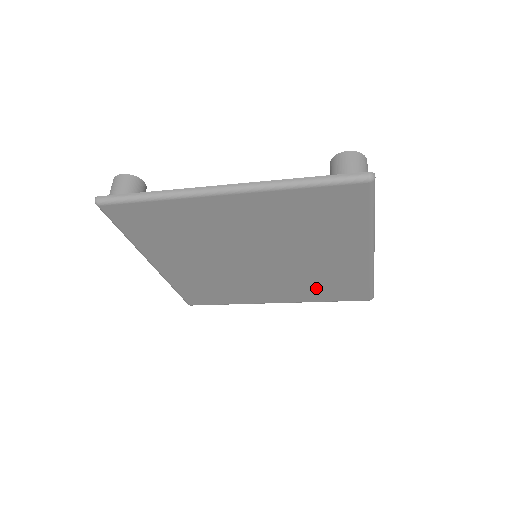
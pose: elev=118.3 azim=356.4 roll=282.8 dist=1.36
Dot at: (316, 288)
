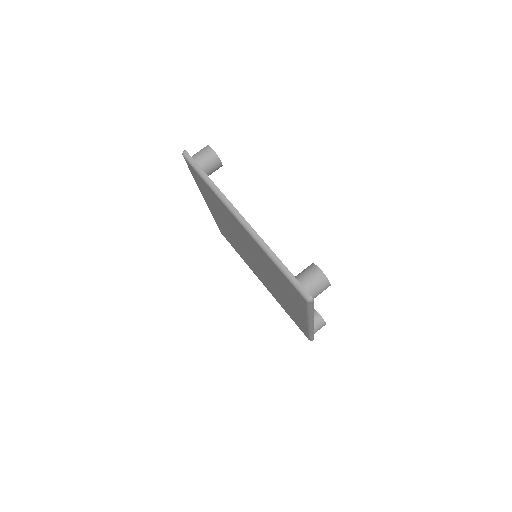
Dot at: (282, 303)
